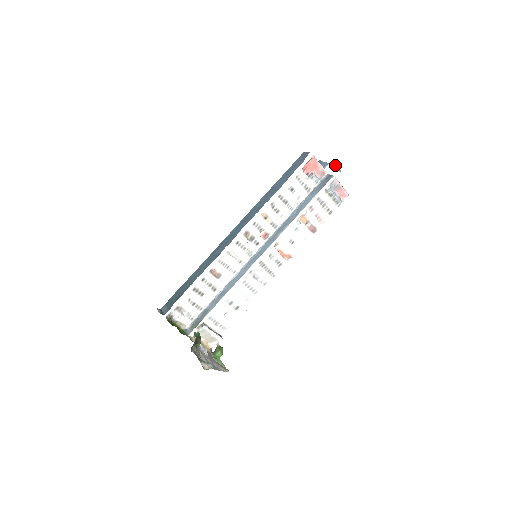
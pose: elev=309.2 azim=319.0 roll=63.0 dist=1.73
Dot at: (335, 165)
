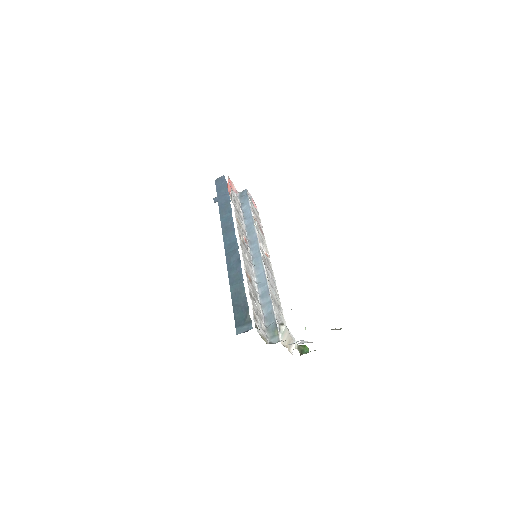
Dot at: occluded
